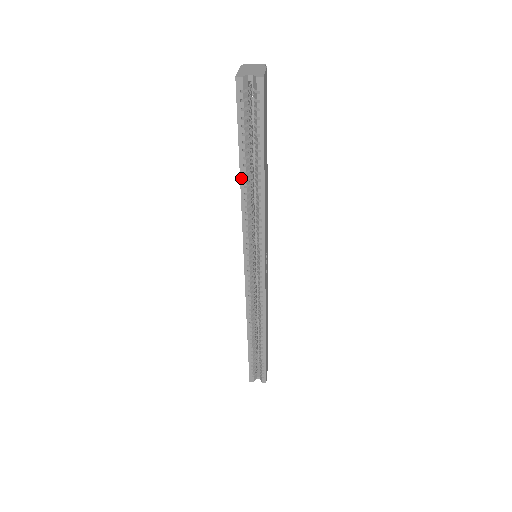
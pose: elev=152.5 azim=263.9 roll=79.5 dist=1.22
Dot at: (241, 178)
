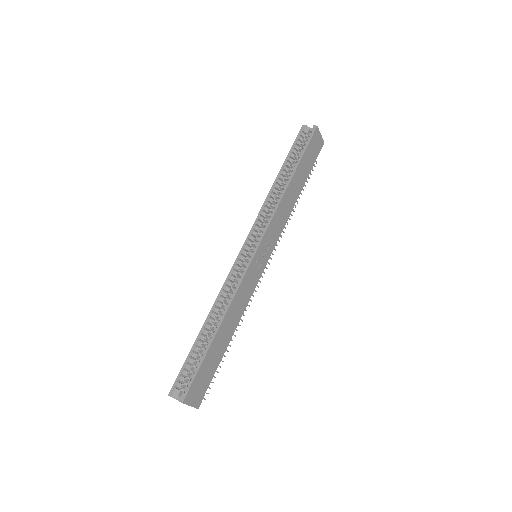
Dot at: (277, 177)
